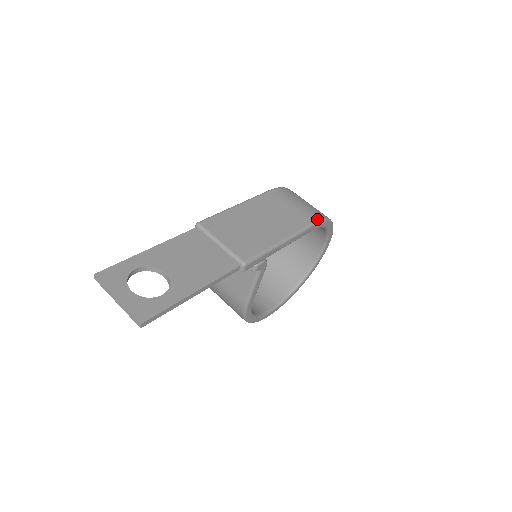
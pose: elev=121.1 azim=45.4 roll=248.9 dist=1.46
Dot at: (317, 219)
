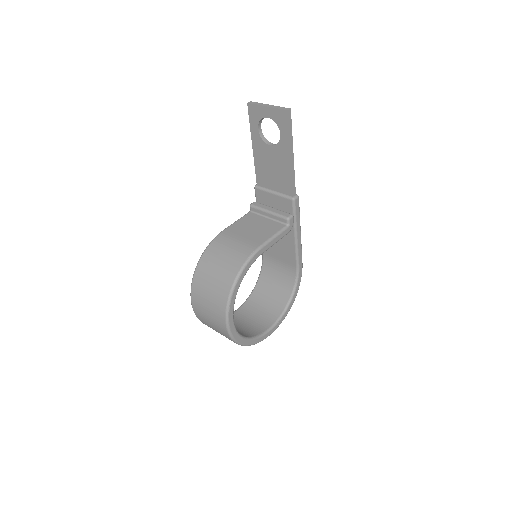
Dot at: occluded
